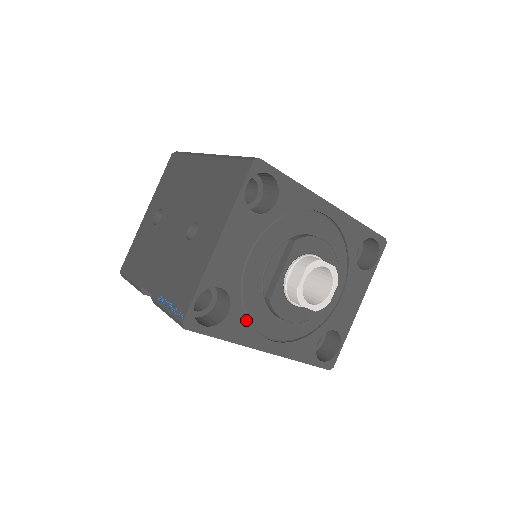
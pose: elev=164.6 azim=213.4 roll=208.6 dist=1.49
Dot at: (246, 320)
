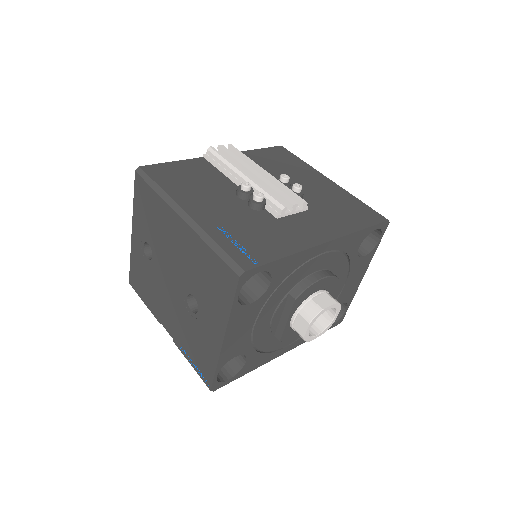
Dot at: (262, 354)
